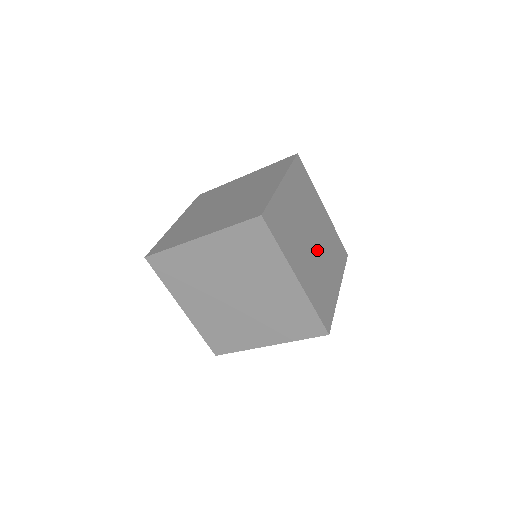
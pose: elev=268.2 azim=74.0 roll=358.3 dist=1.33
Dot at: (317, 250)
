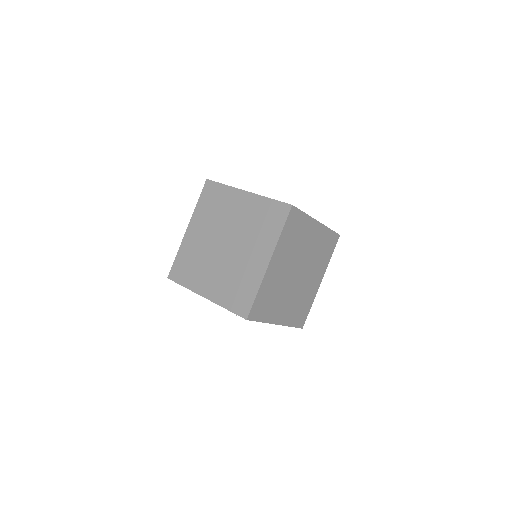
Dot at: (293, 282)
